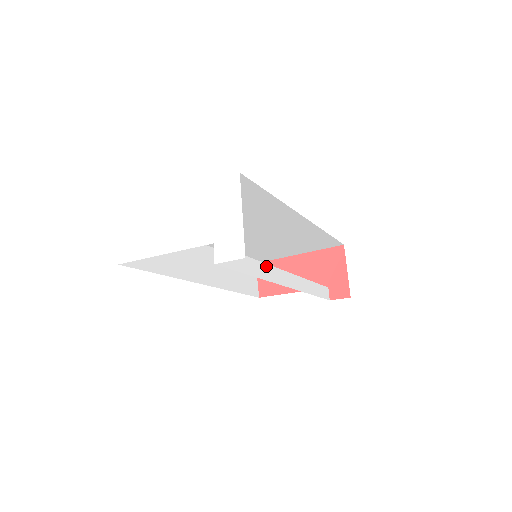
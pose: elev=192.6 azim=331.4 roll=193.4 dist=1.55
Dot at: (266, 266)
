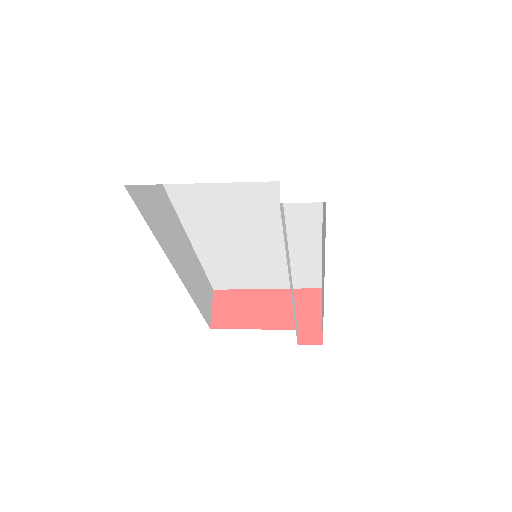
Dot at: (288, 256)
